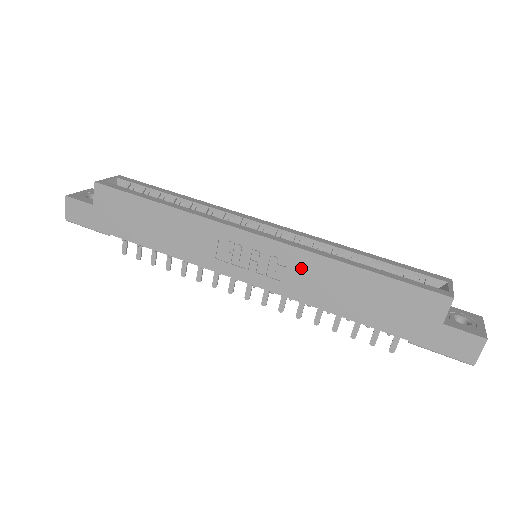
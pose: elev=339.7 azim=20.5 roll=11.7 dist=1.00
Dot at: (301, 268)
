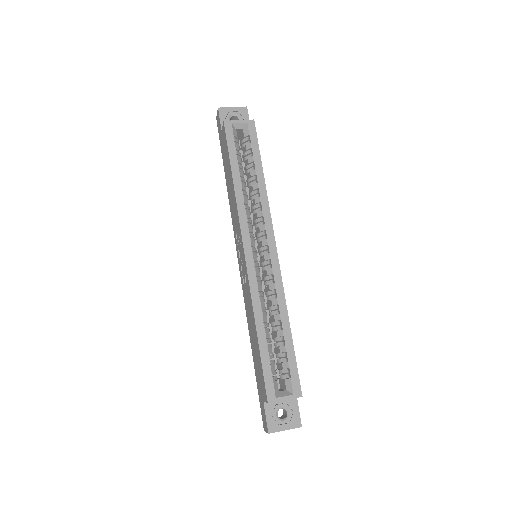
Dot at: (248, 294)
